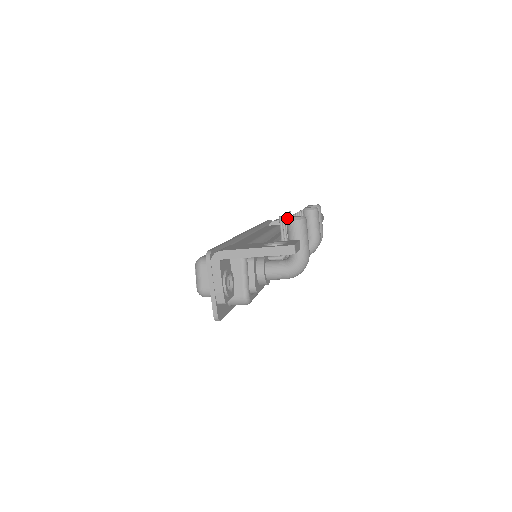
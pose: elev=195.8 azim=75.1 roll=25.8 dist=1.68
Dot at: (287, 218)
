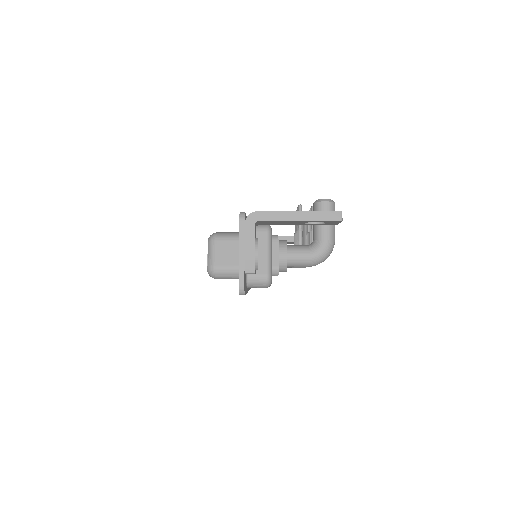
Dot at: occluded
